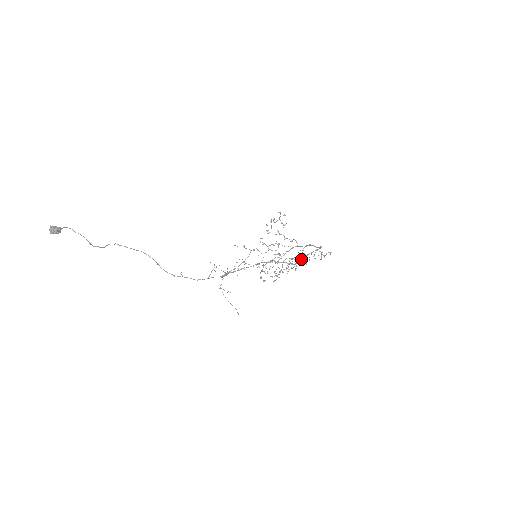
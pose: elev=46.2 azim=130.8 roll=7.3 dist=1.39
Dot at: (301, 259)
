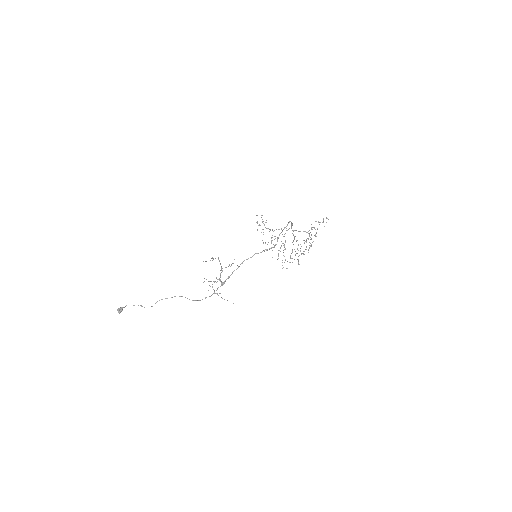
Dot at: occluded
